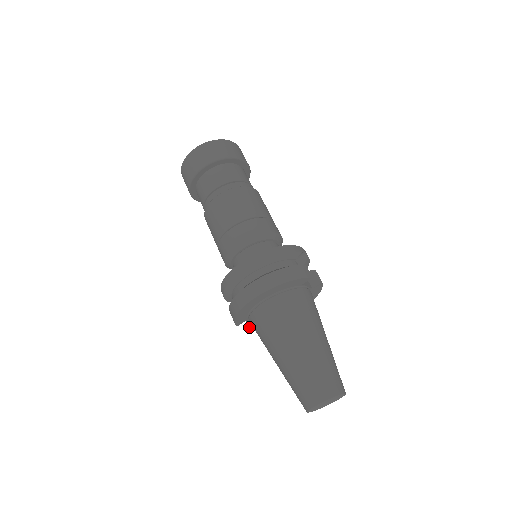
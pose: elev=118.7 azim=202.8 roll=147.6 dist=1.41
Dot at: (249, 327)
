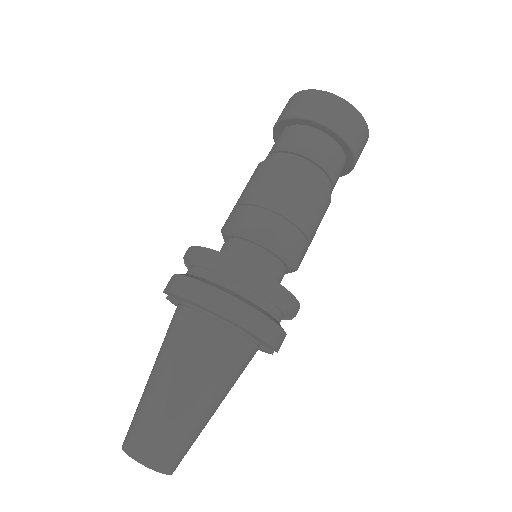
Dot at: (167, 296)
